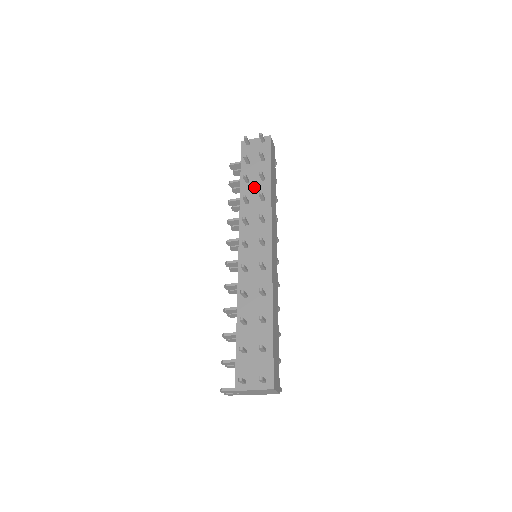
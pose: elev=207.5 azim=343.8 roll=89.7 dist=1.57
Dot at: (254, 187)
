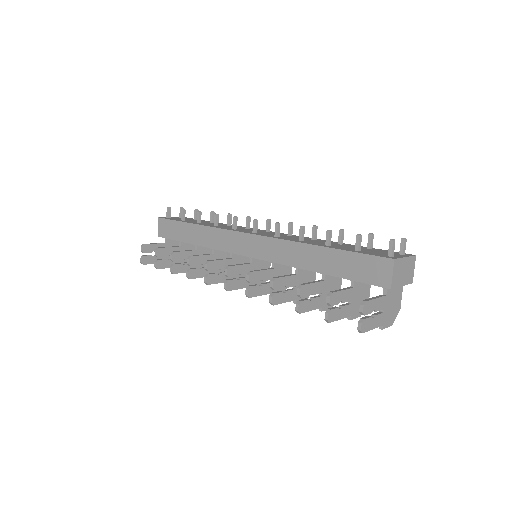
Dot at: (210, 224)
